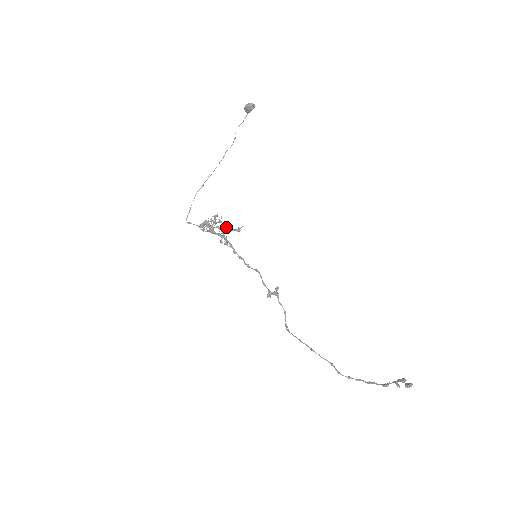
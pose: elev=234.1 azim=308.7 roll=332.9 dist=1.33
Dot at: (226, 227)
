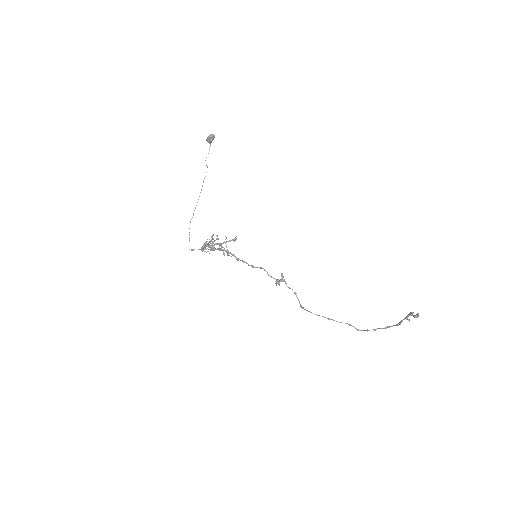
Dot at: (224, 241)
